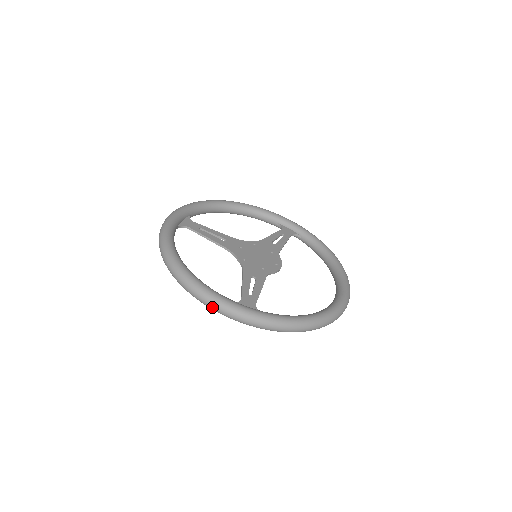
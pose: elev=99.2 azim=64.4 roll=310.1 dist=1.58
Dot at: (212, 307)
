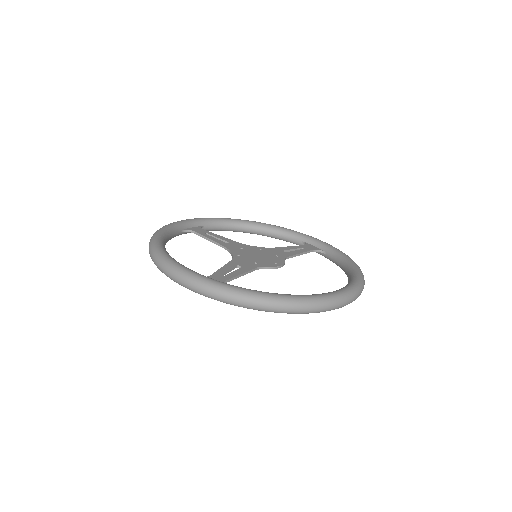
Dot at: (172, 277)
